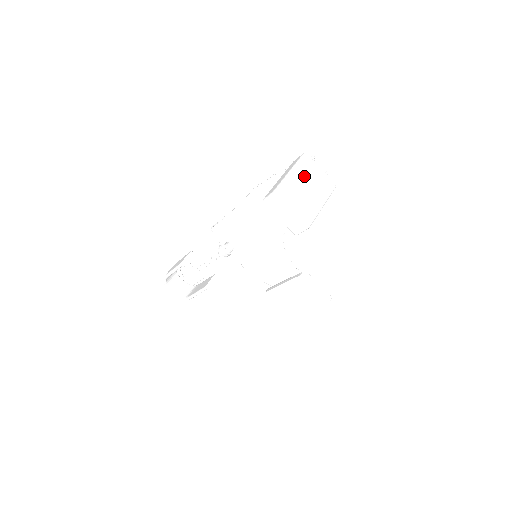
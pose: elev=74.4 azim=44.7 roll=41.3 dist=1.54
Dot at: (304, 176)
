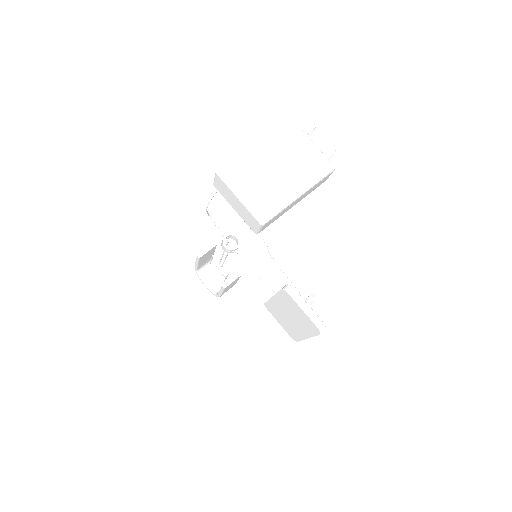
Dot at: (277, 151)
